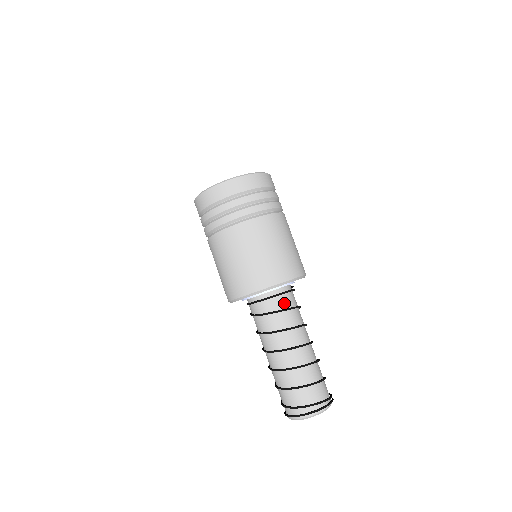
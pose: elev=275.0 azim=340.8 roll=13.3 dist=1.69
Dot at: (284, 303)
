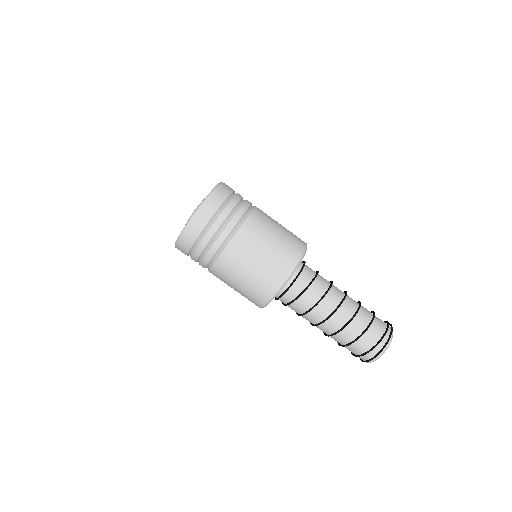
Dot at: (309, 274)
